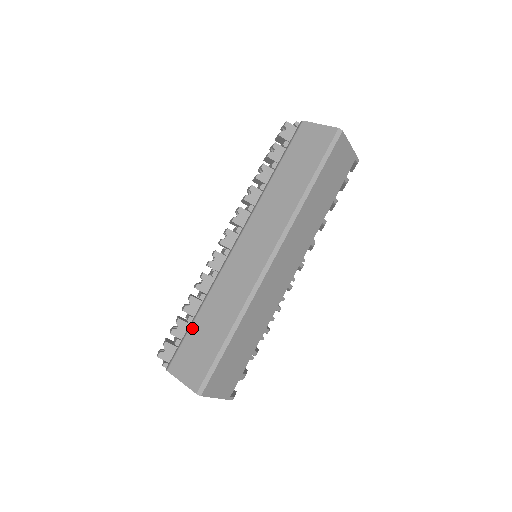
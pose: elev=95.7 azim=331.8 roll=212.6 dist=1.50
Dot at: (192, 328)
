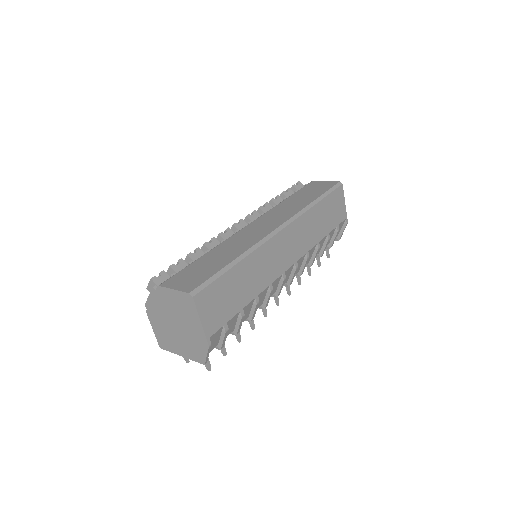
Dot at: (194, 262)
